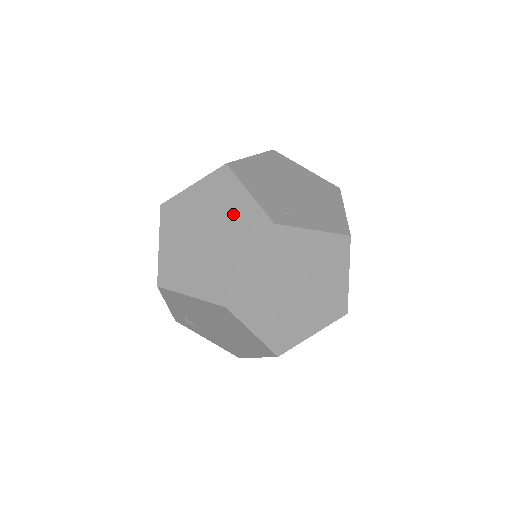
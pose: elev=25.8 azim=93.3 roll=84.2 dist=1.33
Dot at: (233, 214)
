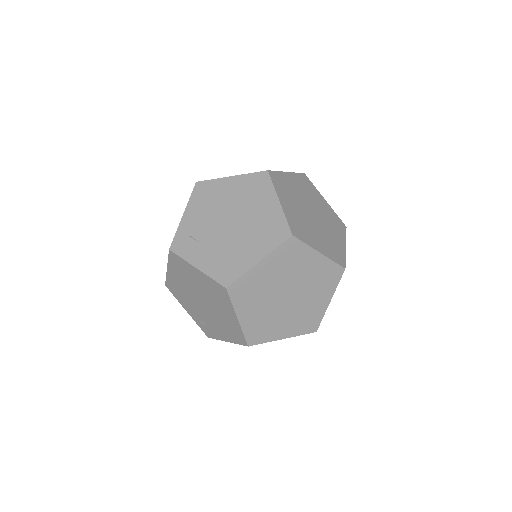
Dot at: occluded
